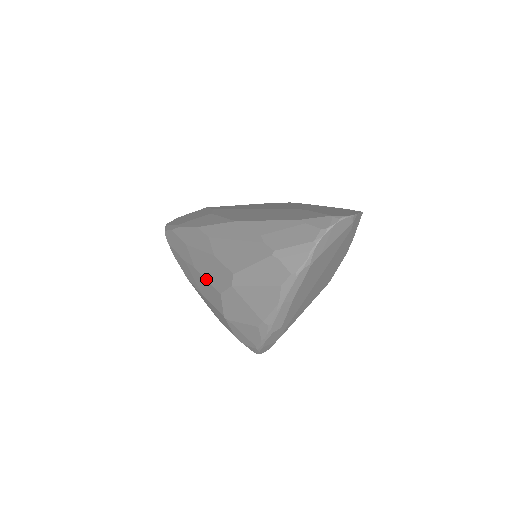
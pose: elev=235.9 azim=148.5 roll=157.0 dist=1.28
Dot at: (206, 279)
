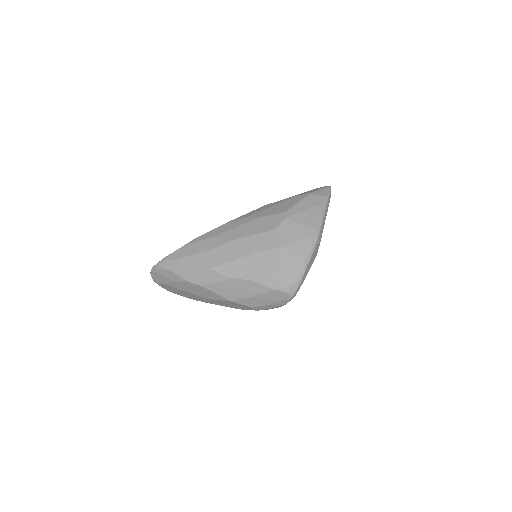
Dot at: (252, 235)
